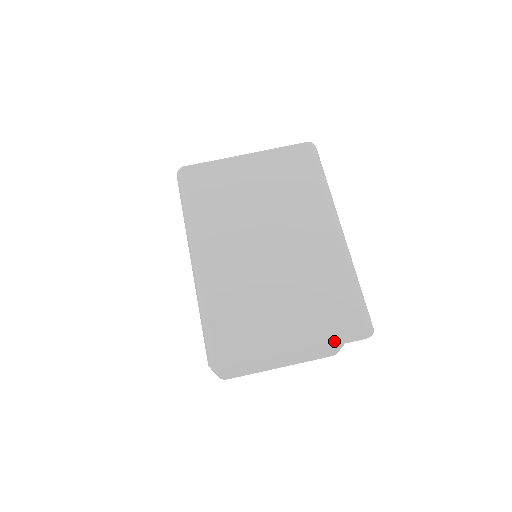
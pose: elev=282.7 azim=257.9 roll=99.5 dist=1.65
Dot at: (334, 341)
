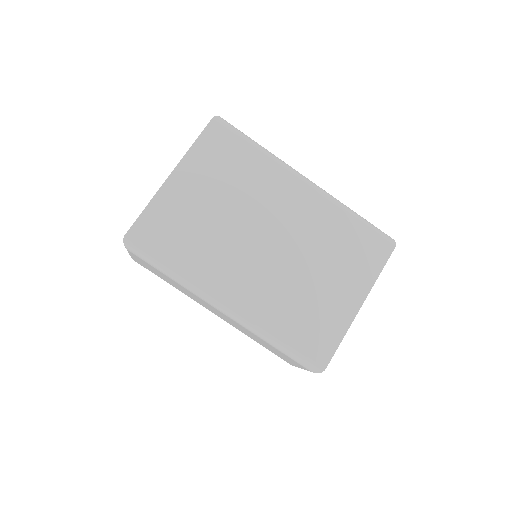
Dot at: (378, 272)
